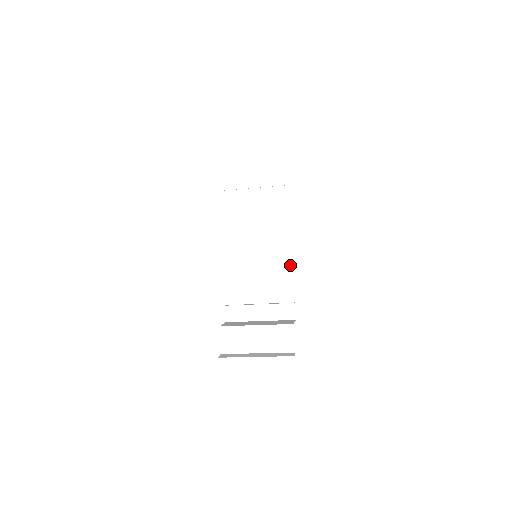
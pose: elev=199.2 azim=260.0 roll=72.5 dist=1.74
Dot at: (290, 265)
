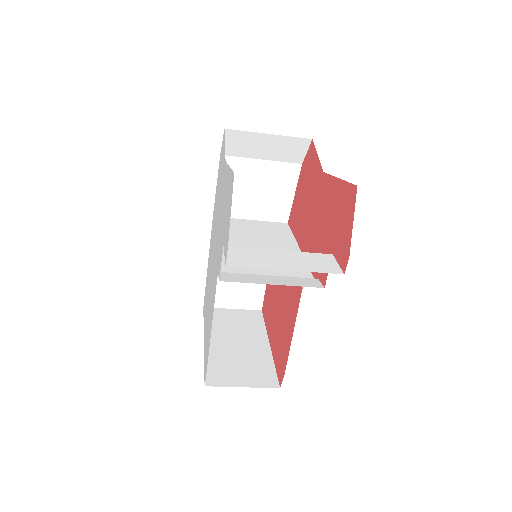
Dot at: occluded
